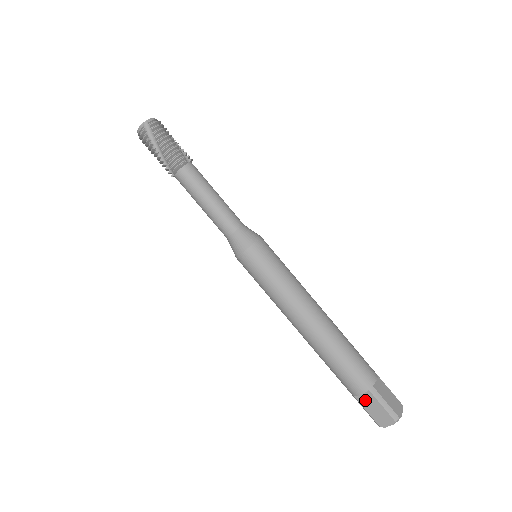
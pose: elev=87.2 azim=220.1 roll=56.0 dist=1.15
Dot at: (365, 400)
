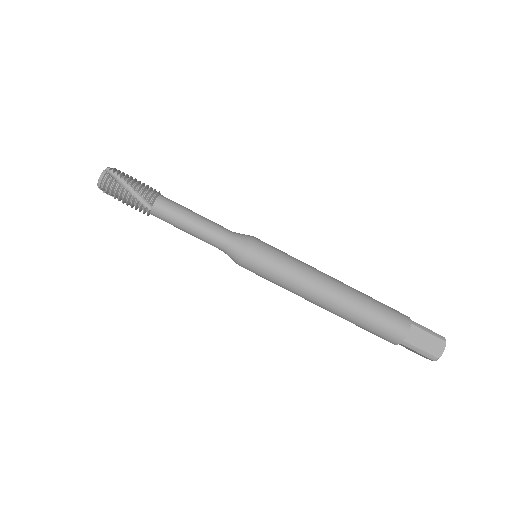
Dot at: (413, 337)
